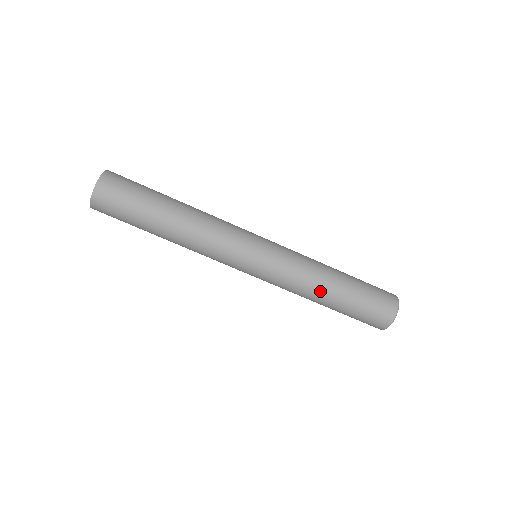
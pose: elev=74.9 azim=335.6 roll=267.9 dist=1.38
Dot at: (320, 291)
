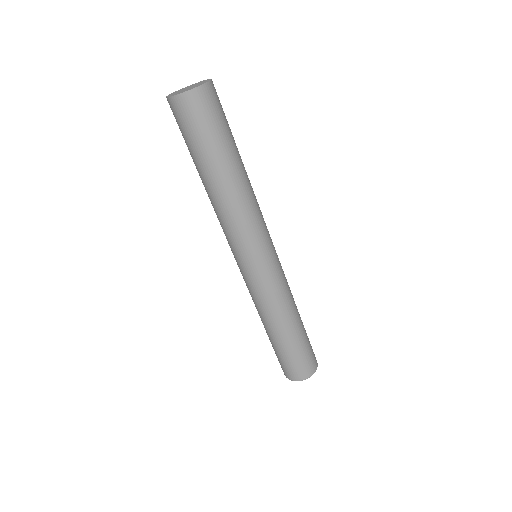
Dot at: (283, 321)
